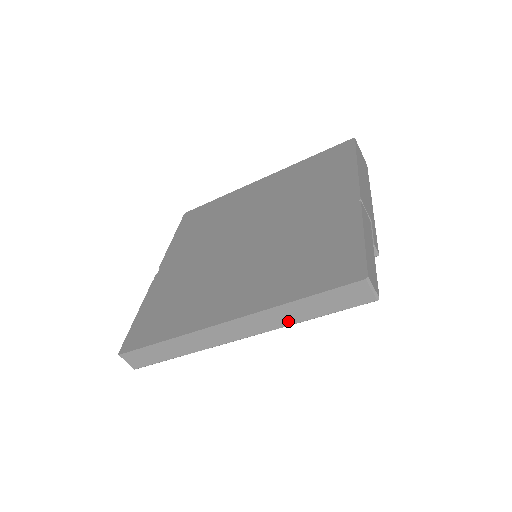
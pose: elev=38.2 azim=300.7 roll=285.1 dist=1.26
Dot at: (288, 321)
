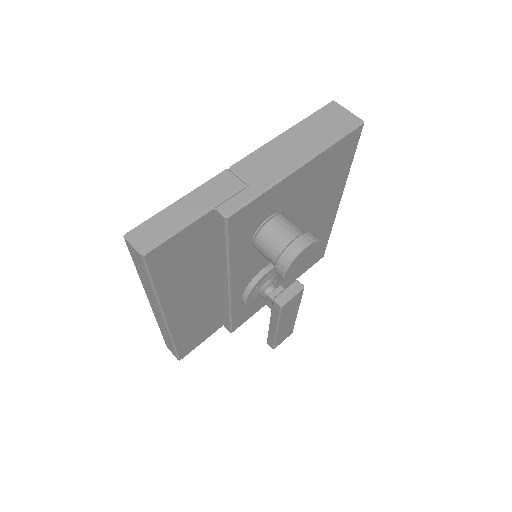
Dot at: (153, 294)
